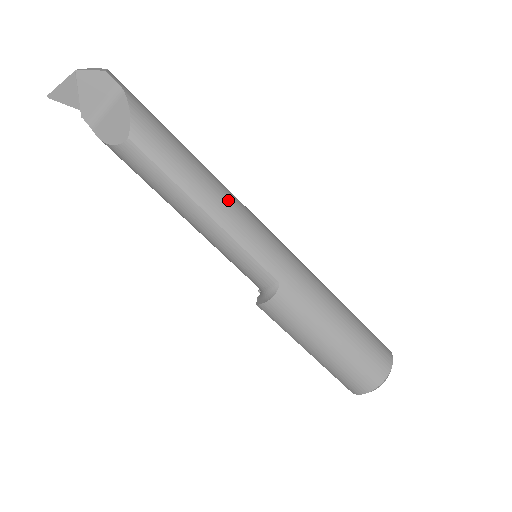
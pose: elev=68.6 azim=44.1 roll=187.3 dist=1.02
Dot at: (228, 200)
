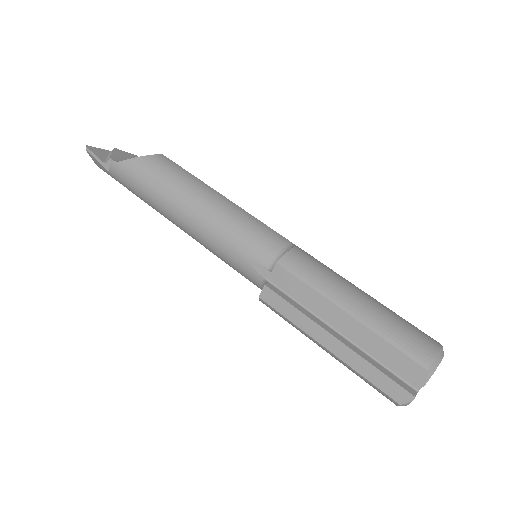
Dot at: occluded
